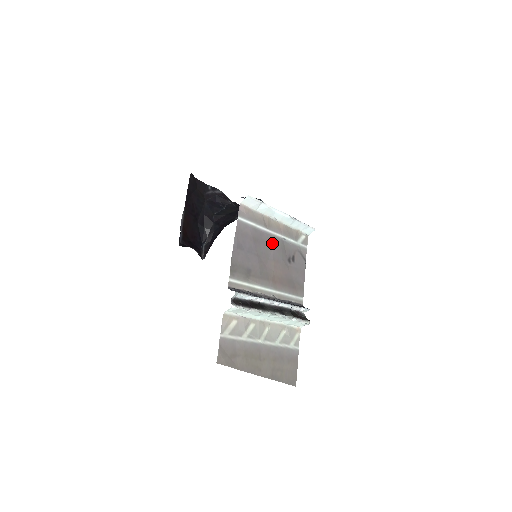
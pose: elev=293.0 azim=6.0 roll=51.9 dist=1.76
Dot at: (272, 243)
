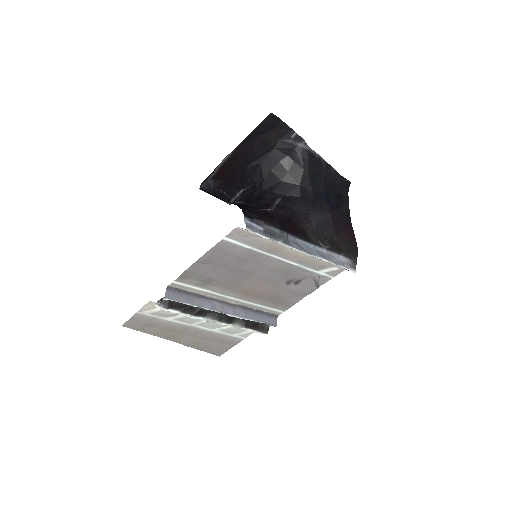
Dot at: (269, 266)
